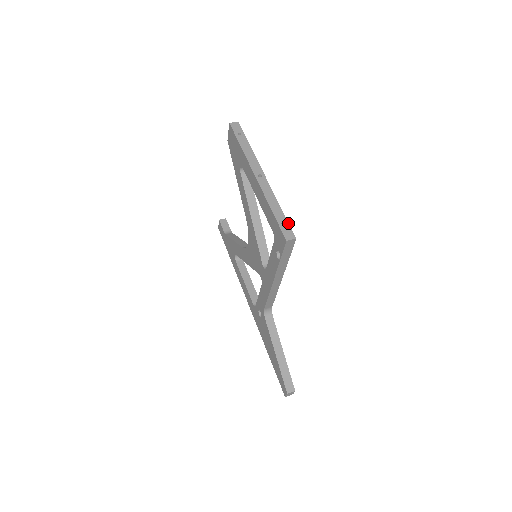
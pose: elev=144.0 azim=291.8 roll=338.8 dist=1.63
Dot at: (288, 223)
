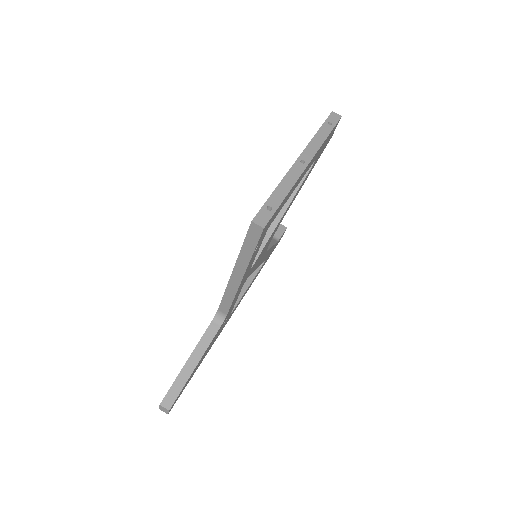
Dot at: (274, 211)
